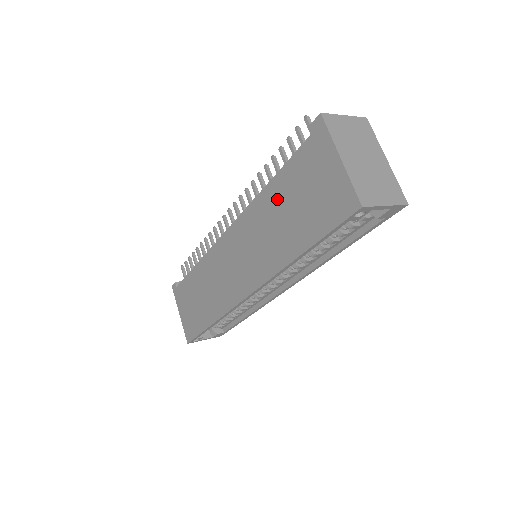
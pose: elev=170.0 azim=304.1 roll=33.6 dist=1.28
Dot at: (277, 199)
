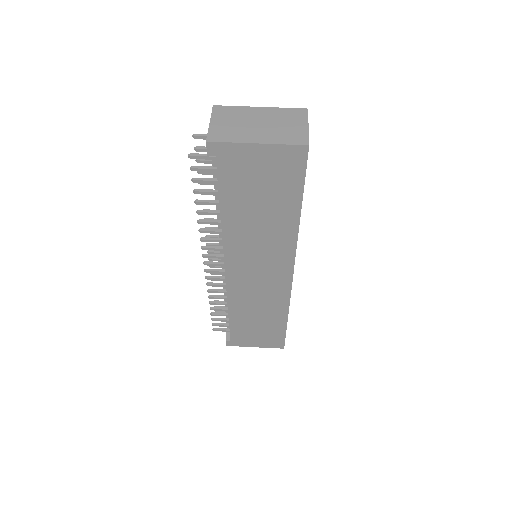
Dot at: (241, 214)
